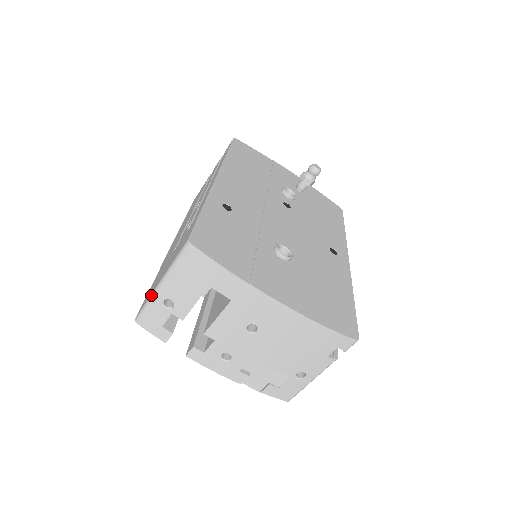
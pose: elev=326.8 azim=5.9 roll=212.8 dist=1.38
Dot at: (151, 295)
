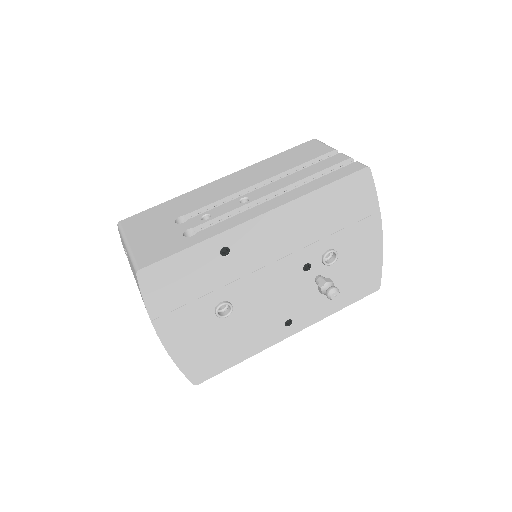
Dot at: (124, 236)
